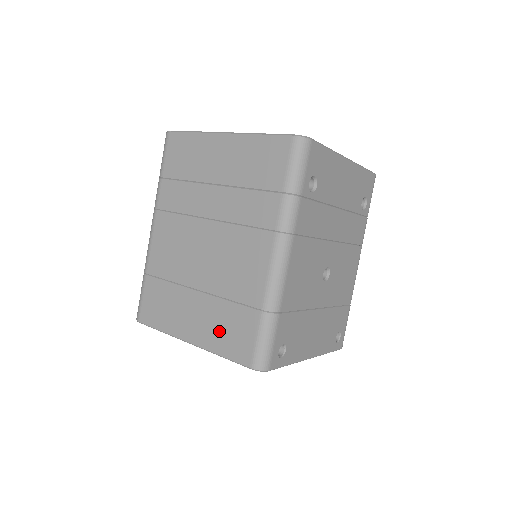
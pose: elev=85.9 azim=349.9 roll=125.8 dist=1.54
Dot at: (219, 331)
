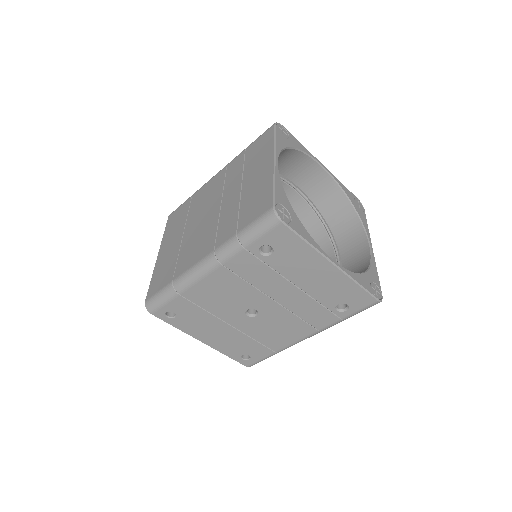
Dot at: (163, 266)
